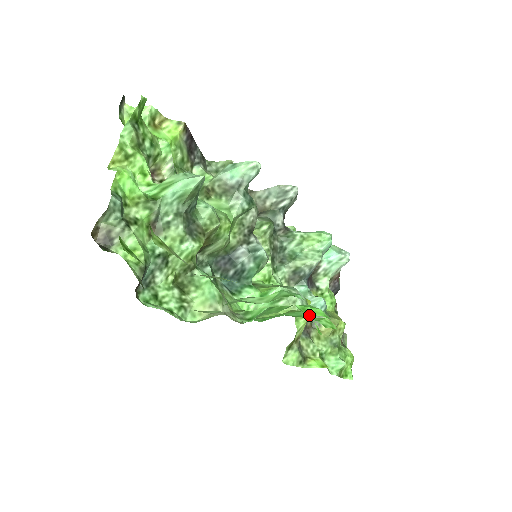
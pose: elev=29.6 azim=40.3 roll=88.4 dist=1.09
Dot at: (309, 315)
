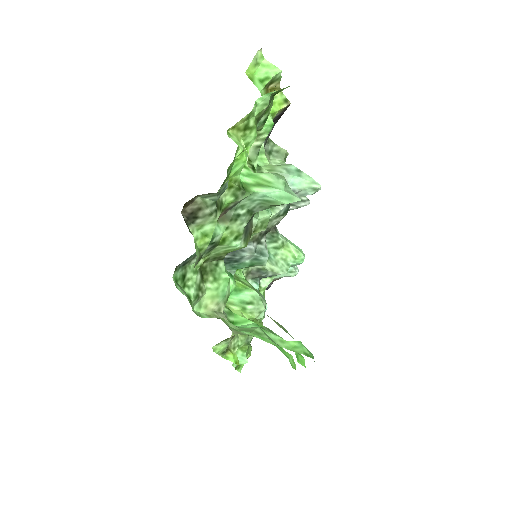
Dot at: occluded
